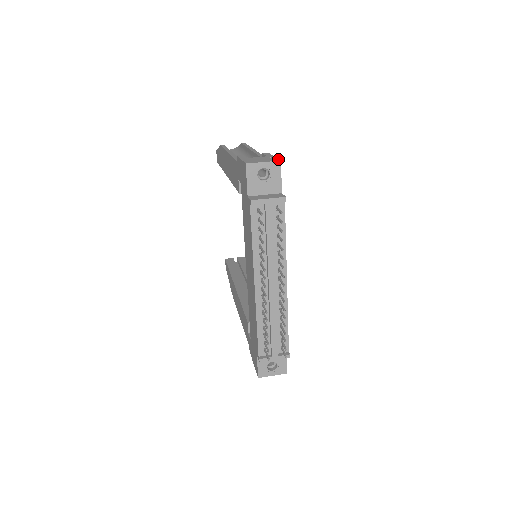
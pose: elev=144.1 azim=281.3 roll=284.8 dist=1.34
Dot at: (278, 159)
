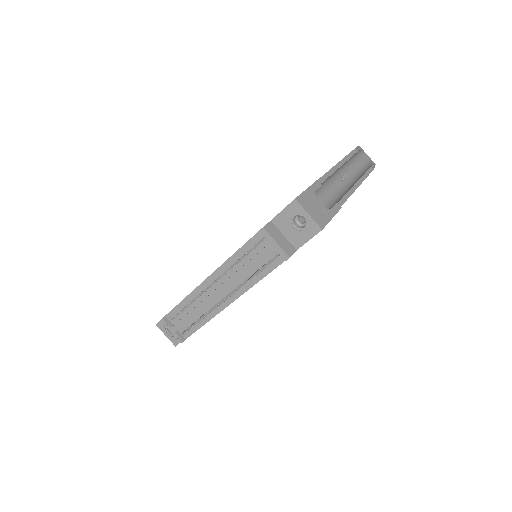
Dot at: (325, 225)
